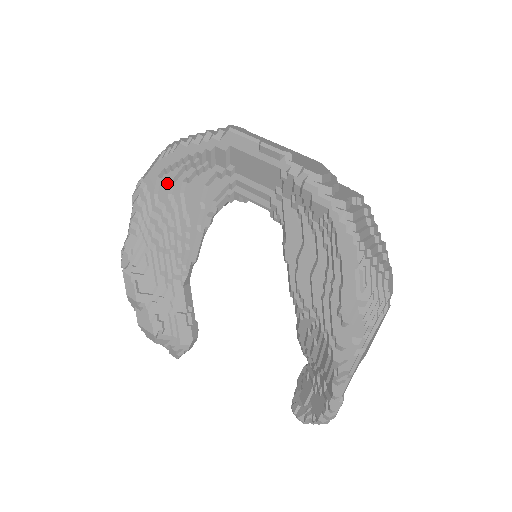
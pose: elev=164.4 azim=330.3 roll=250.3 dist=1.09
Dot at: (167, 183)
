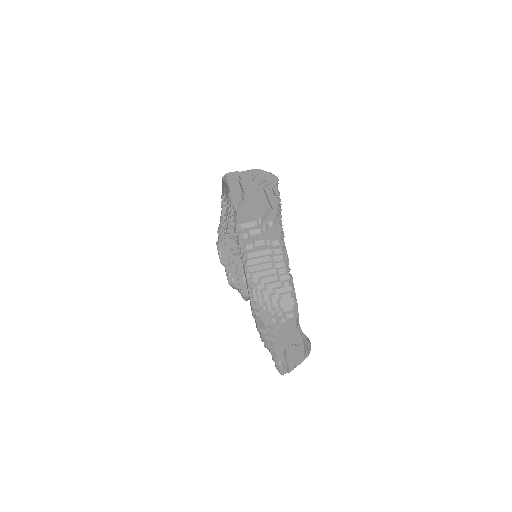
Dot at: (227, 198)
